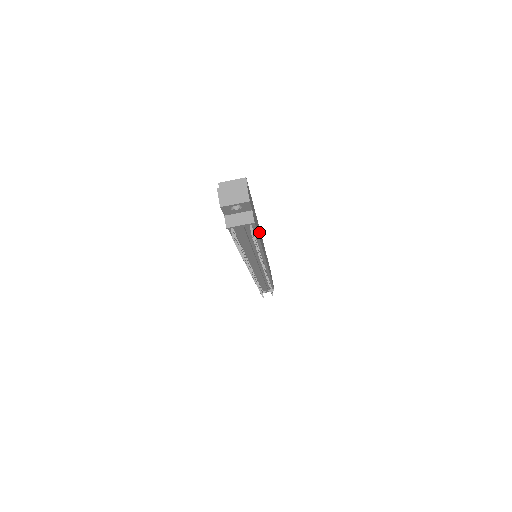
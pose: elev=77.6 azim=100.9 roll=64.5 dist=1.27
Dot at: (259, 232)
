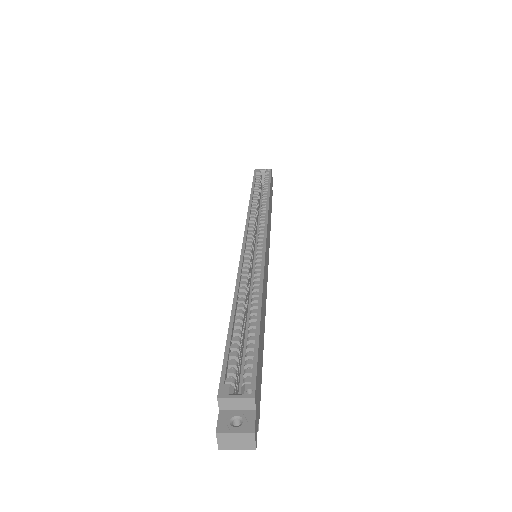
Dot at: (263, 309)
